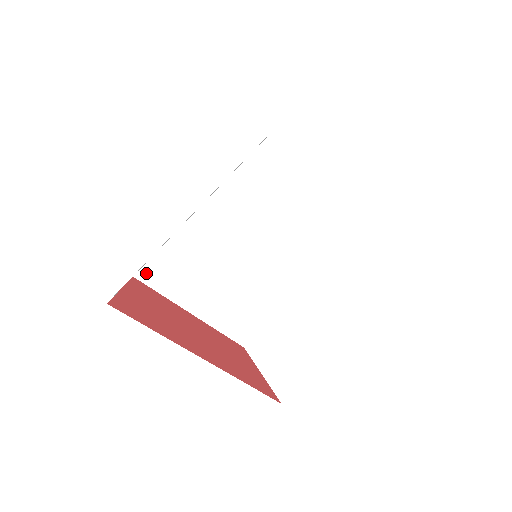
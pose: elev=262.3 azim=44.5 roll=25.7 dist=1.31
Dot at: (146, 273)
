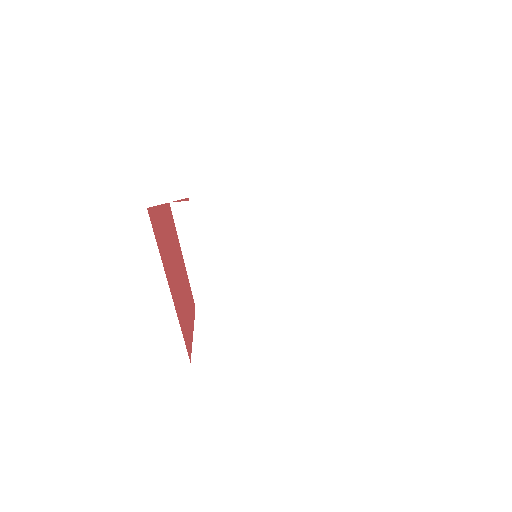
Dot at: (179, 207)
